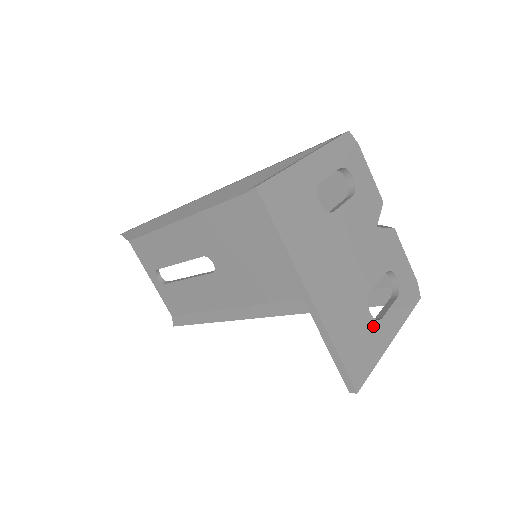
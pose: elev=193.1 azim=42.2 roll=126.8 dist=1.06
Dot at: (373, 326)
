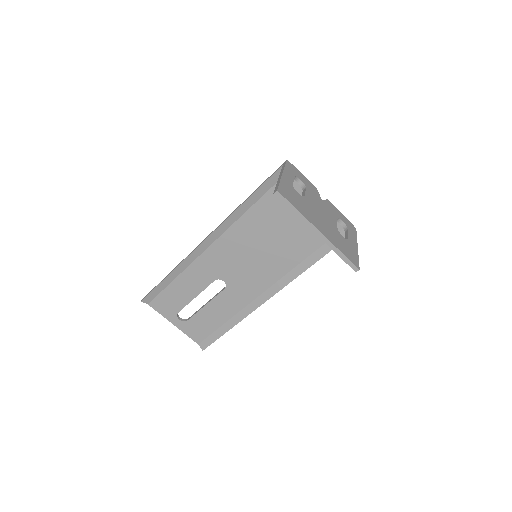
Dot at: (347, 242)
